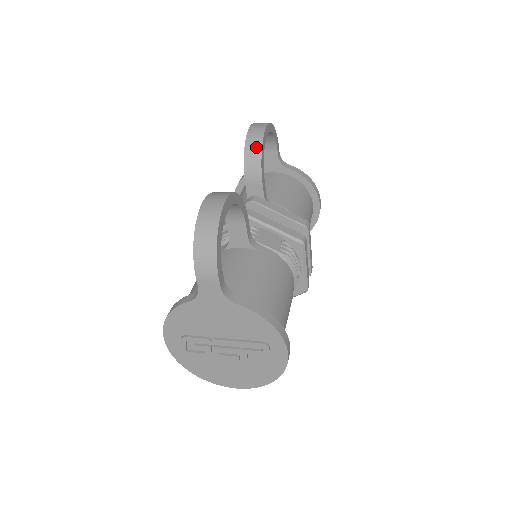
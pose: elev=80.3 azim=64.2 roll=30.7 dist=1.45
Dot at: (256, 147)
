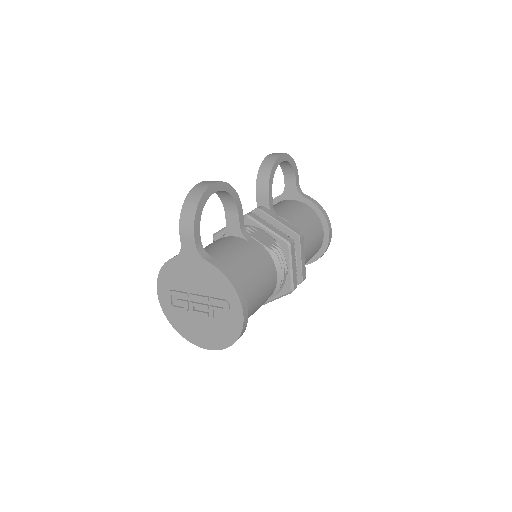
Dot at: (268, 167)
